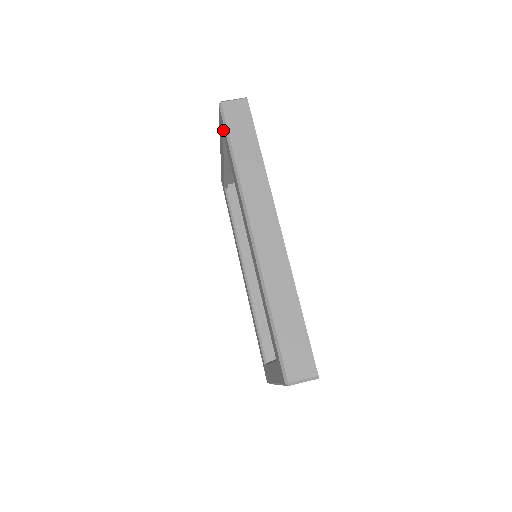
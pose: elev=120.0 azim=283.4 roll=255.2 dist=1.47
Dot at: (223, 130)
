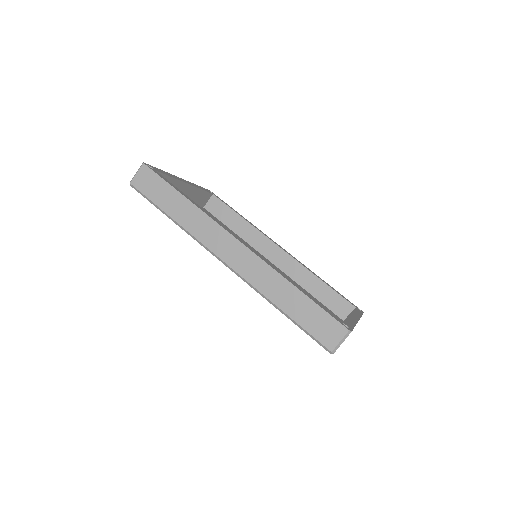
Dot at: occluded
